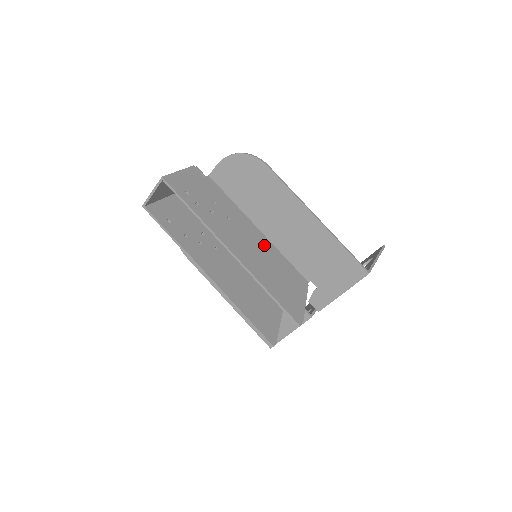
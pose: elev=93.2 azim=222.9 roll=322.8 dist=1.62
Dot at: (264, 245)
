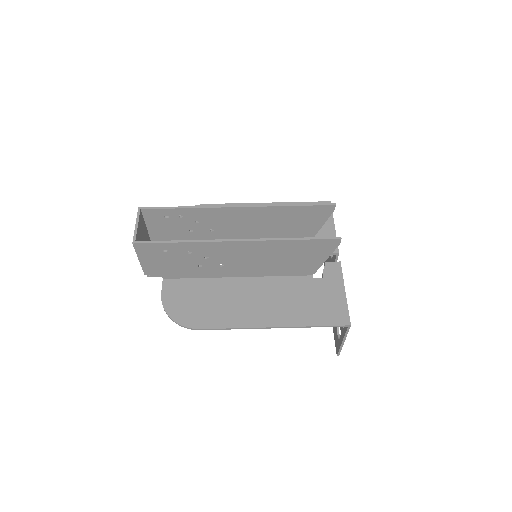
Dot at: (254, 235)
